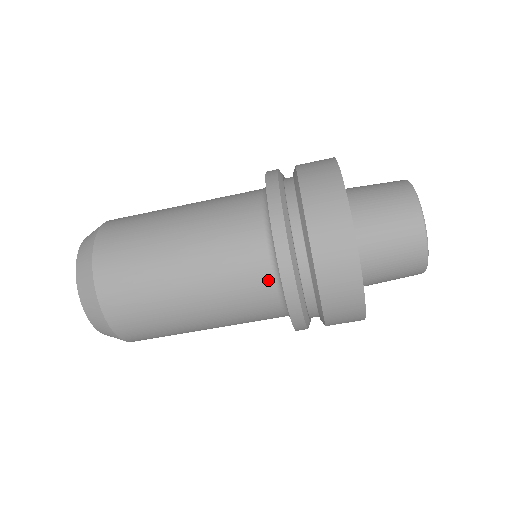
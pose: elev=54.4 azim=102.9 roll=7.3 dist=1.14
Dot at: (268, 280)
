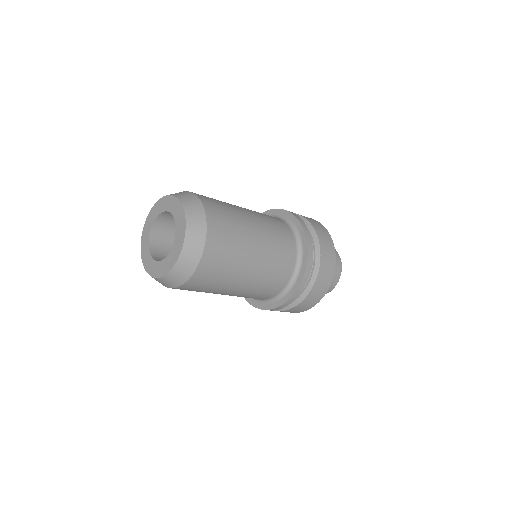
Dot at: (286, 281)
